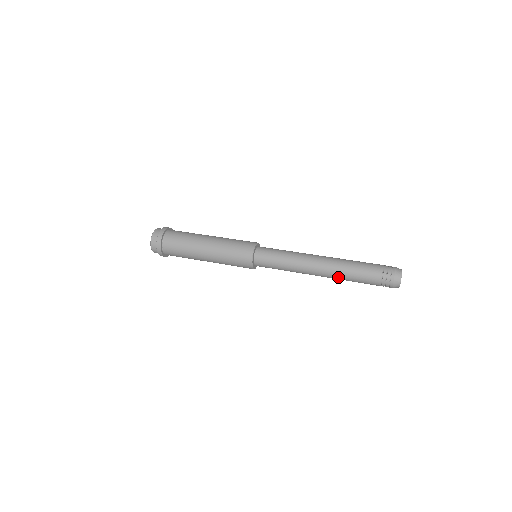
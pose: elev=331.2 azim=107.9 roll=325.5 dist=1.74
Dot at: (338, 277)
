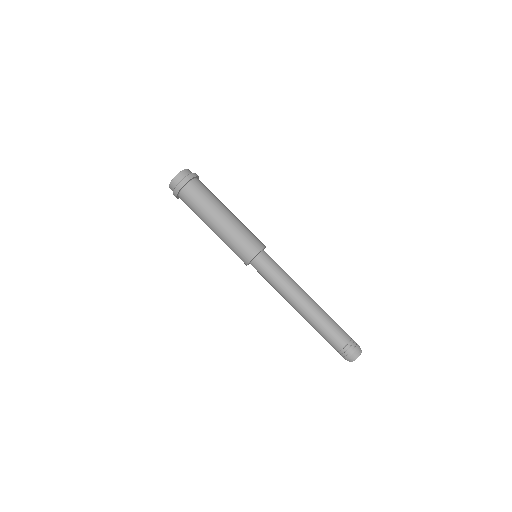
Dot at: occluded
